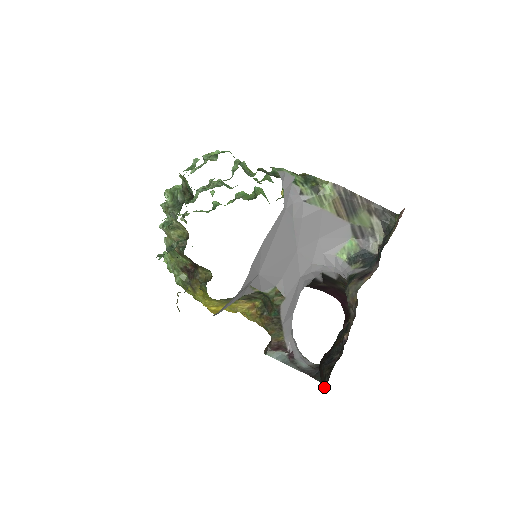
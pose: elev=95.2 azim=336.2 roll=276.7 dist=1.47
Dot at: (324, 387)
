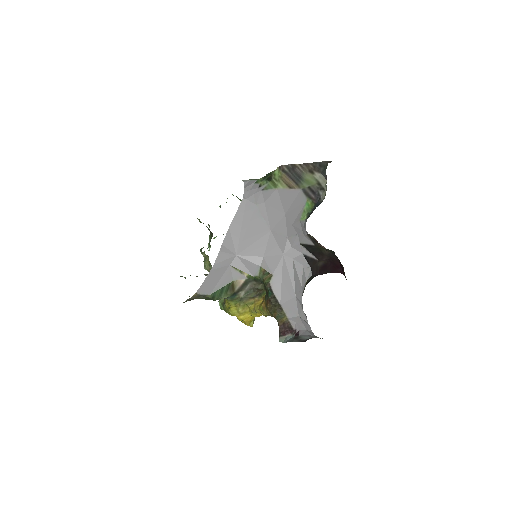
Dot at: occluded
